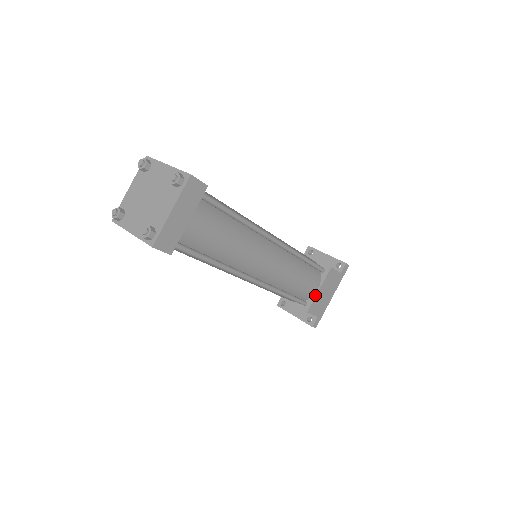
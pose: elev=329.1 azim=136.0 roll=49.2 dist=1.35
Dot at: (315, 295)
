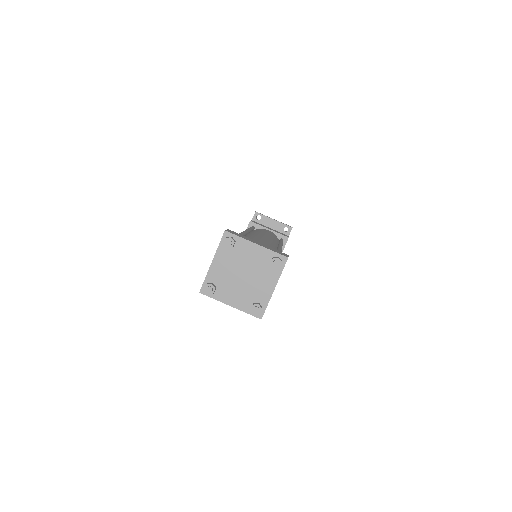
Dot at: occluded
